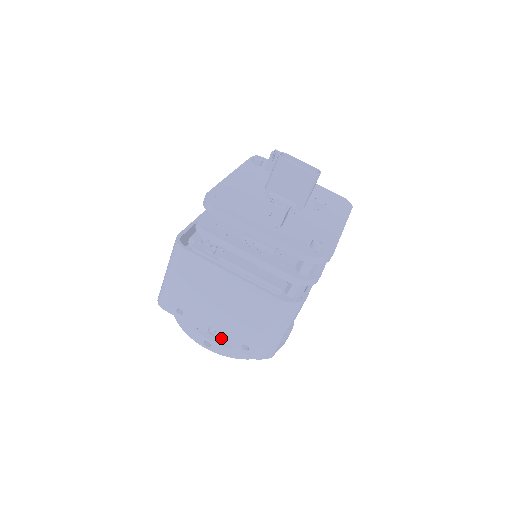
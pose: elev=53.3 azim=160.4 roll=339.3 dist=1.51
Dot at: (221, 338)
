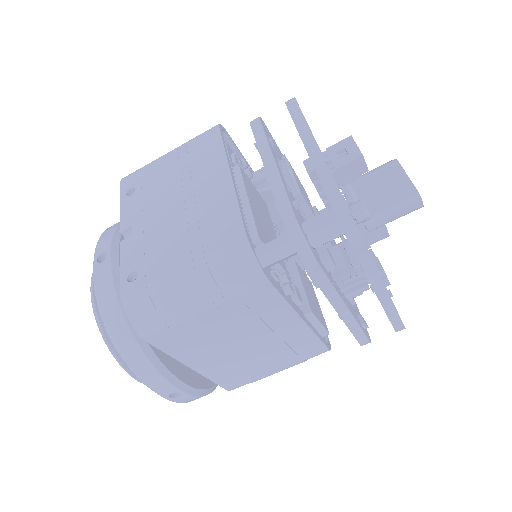
Dot at: (126, 247)
